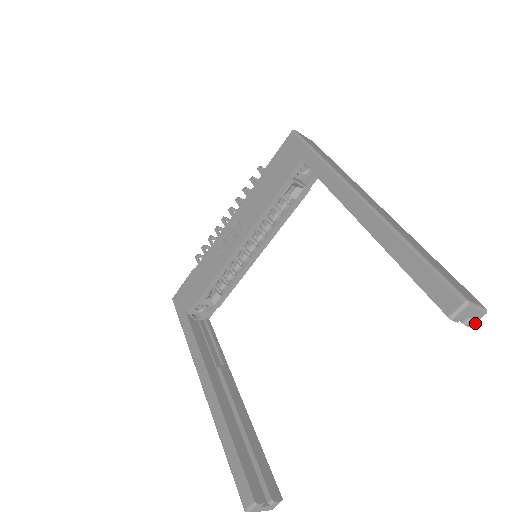
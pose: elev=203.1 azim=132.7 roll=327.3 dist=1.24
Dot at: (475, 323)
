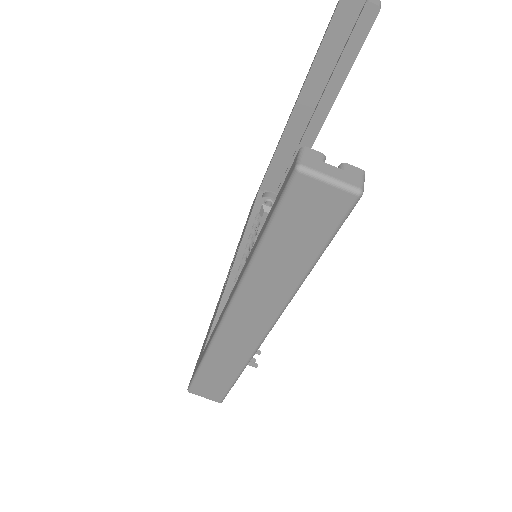
Dot at: (379, 4)
